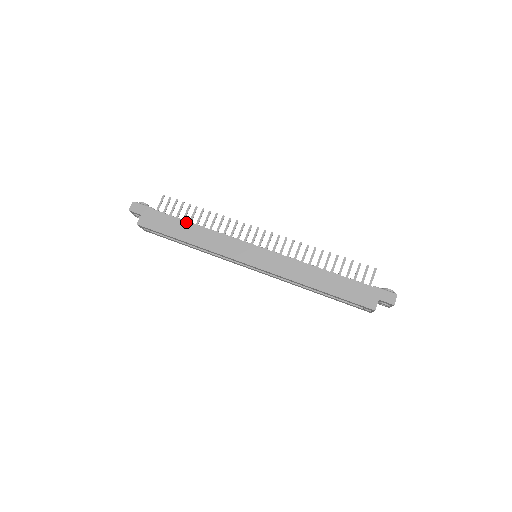
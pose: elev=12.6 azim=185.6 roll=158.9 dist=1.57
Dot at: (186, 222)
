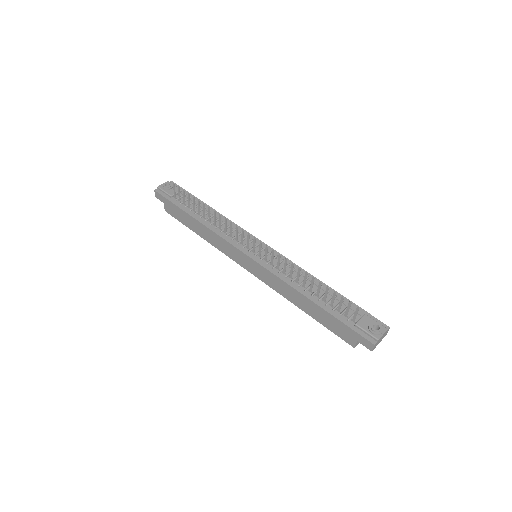
Dot at: (193, 218)
